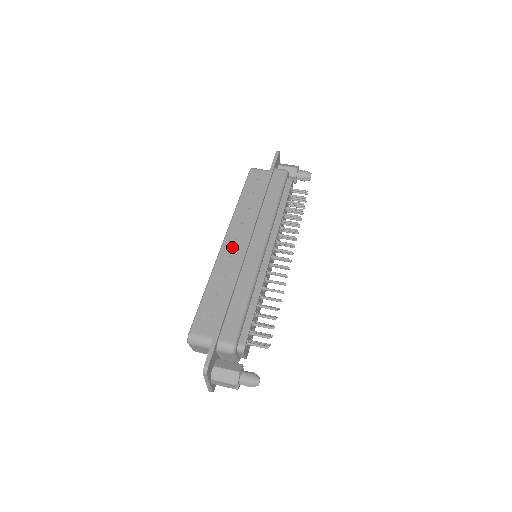
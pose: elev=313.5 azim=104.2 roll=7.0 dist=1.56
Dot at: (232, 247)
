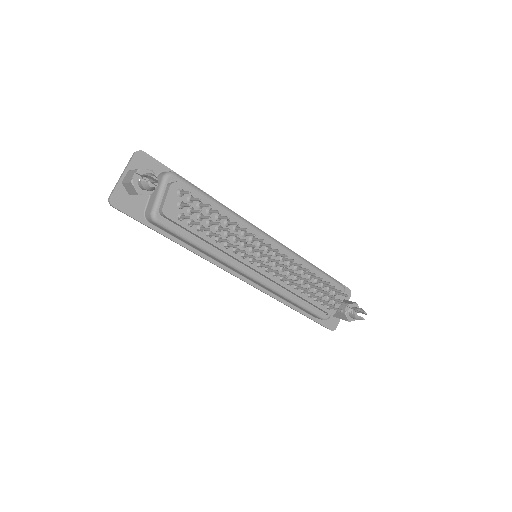
Dot at: occluded
